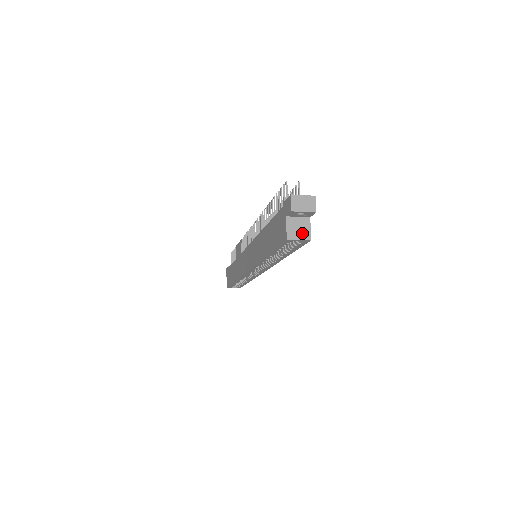
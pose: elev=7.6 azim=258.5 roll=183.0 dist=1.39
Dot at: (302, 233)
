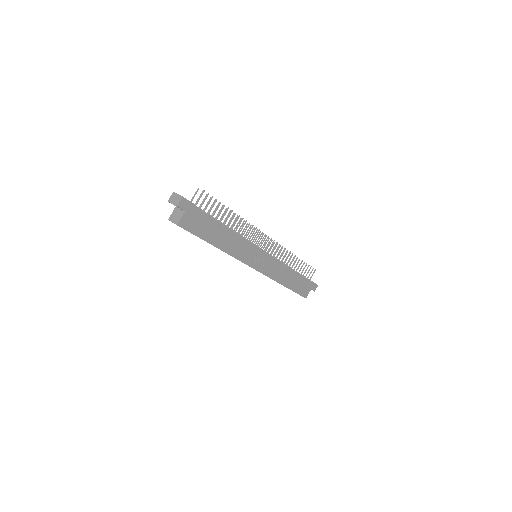
Dot at: (176, 219)
